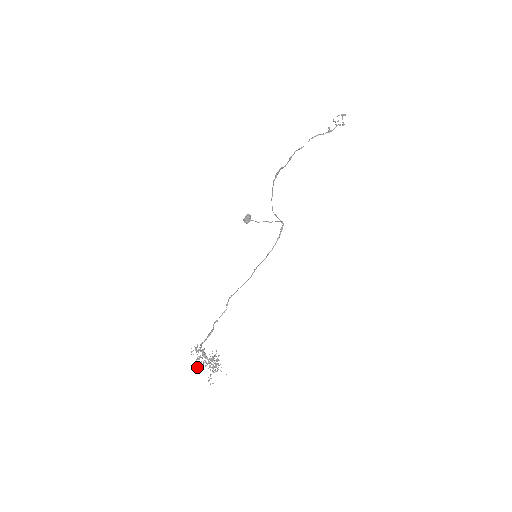
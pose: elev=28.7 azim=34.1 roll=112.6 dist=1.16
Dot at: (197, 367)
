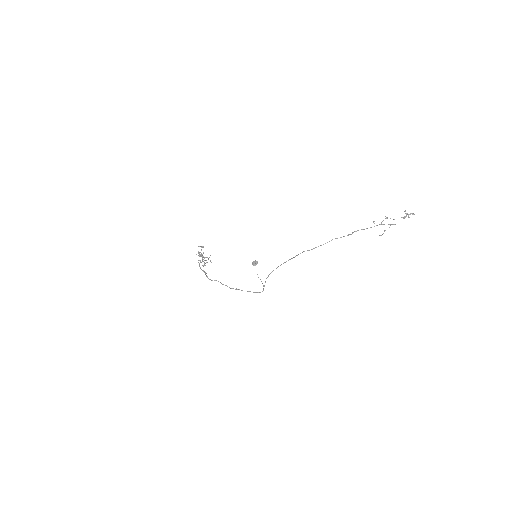
Dot at: occluded
